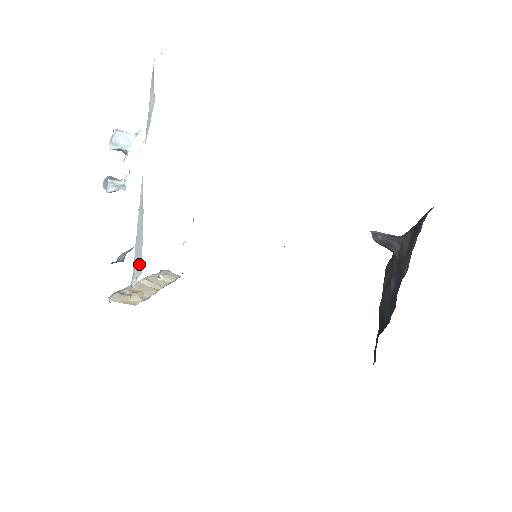
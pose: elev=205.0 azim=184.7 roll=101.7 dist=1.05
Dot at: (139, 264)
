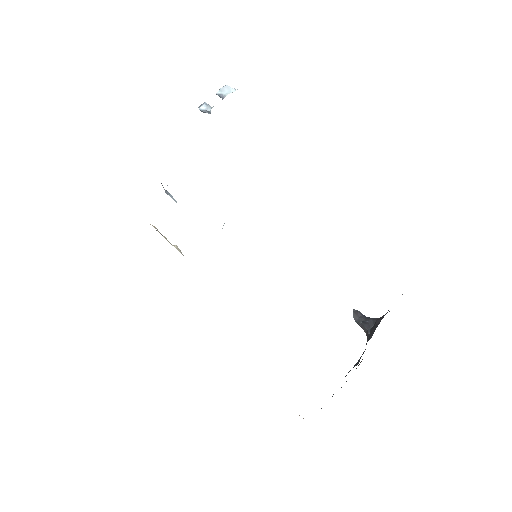
Dot at: occluded
